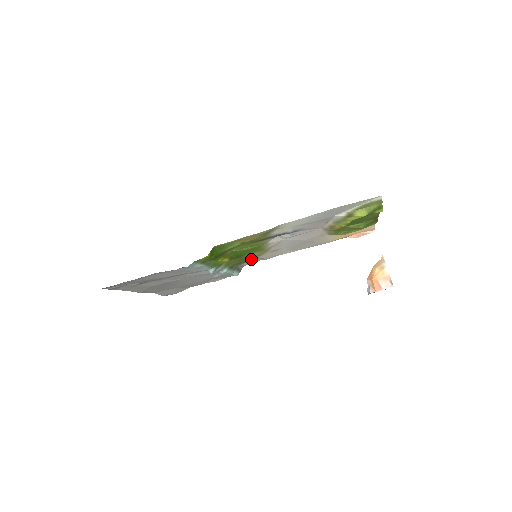
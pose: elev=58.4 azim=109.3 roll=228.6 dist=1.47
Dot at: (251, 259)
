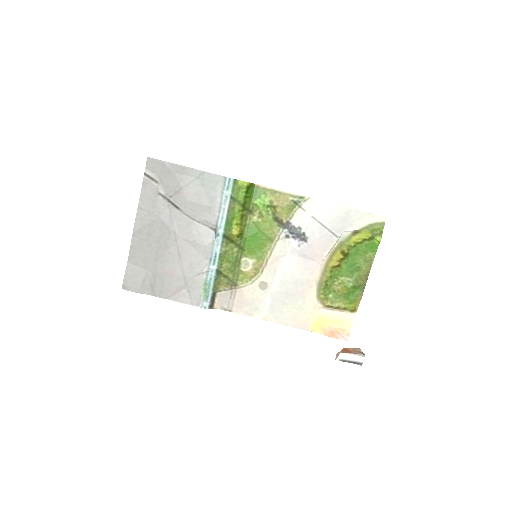
Dot at: (237, 283)
